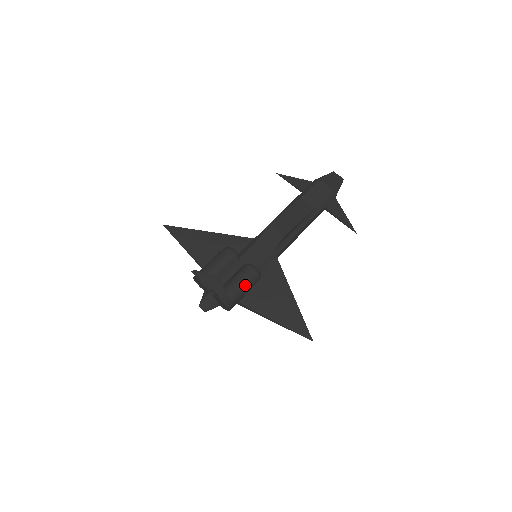
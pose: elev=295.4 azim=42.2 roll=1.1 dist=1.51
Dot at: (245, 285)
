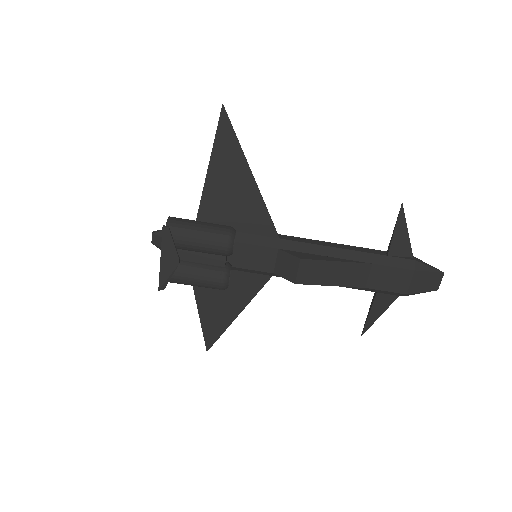
Dot at: (199, 285)
